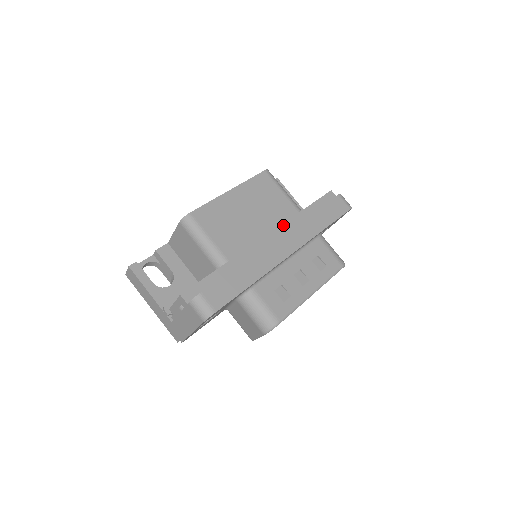
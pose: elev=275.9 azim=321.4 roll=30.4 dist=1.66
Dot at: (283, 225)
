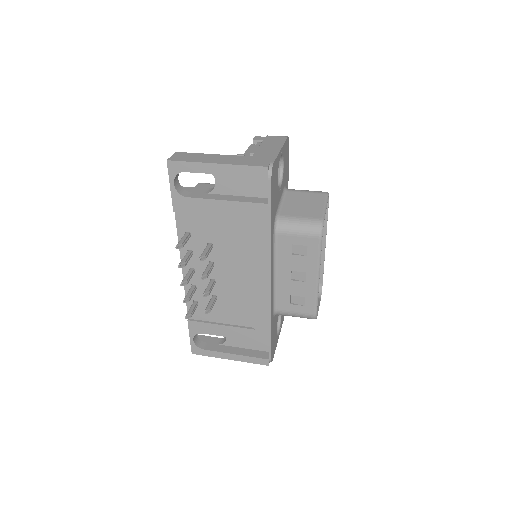
Dot at: occluded
